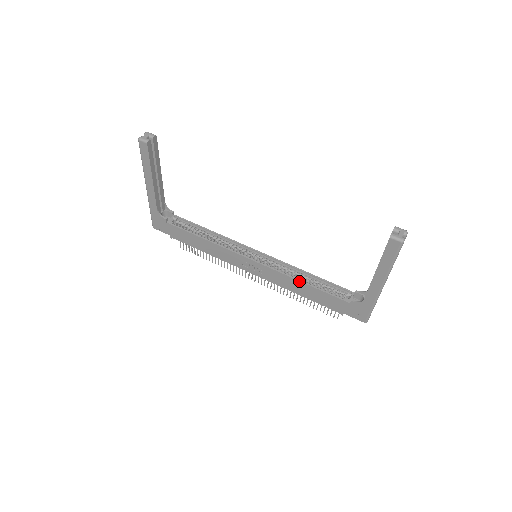
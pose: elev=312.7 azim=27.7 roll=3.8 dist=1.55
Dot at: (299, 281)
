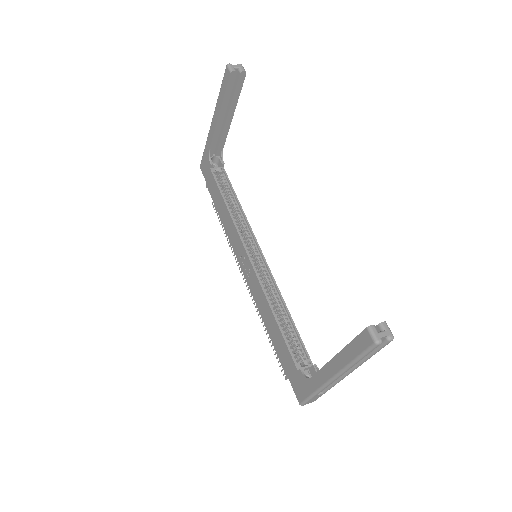
Dot at: (271, 309)
